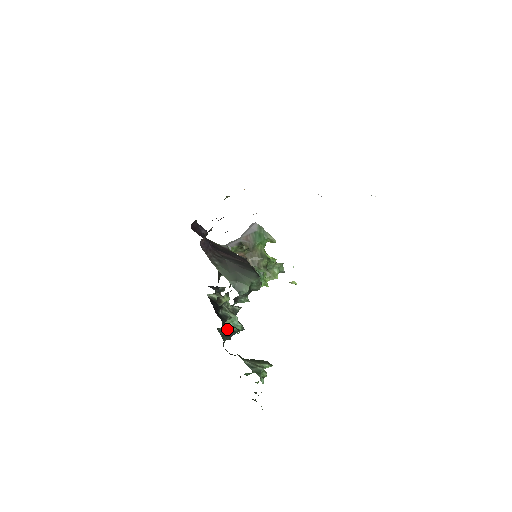
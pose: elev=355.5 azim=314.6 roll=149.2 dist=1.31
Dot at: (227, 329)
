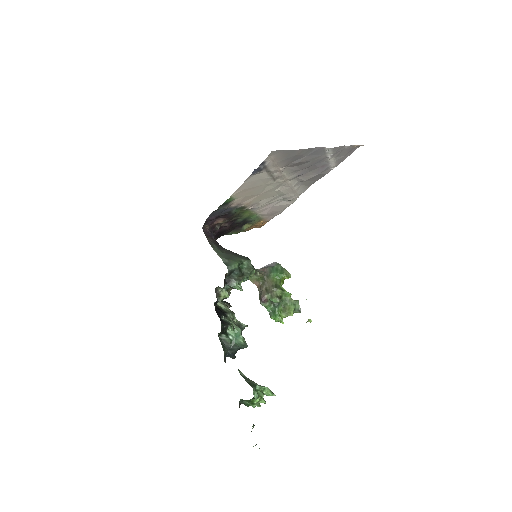
Dot at: (228, 339)
